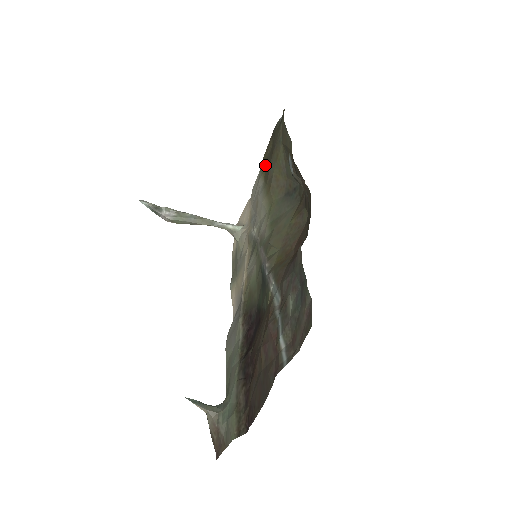
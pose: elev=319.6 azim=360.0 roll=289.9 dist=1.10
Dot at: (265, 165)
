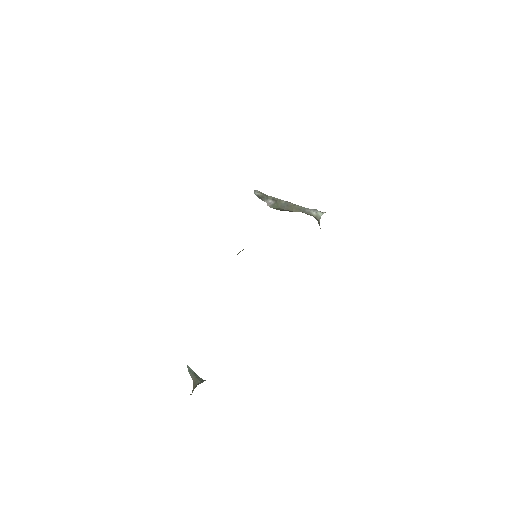
Dot at: occluded
